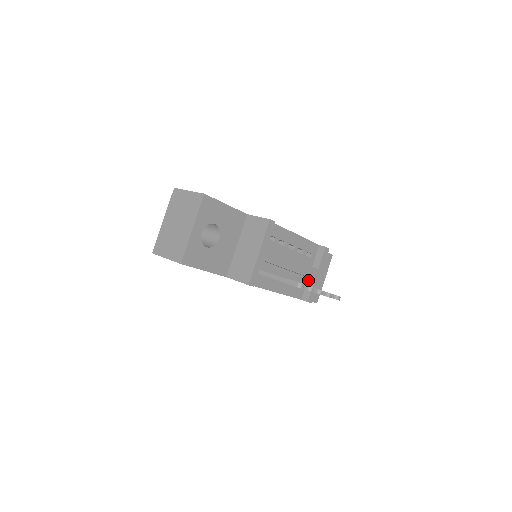
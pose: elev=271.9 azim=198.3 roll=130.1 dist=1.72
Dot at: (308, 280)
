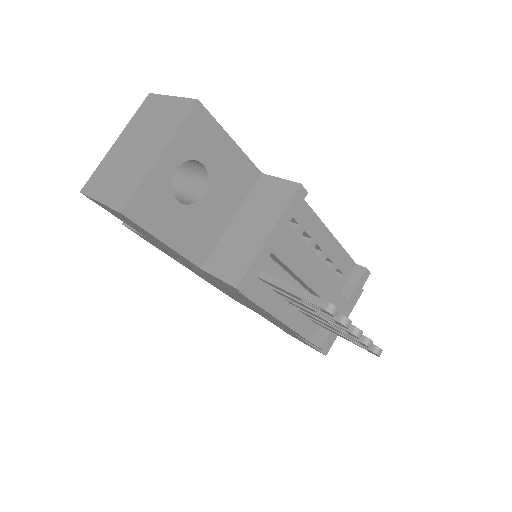
Dot at: occluded
